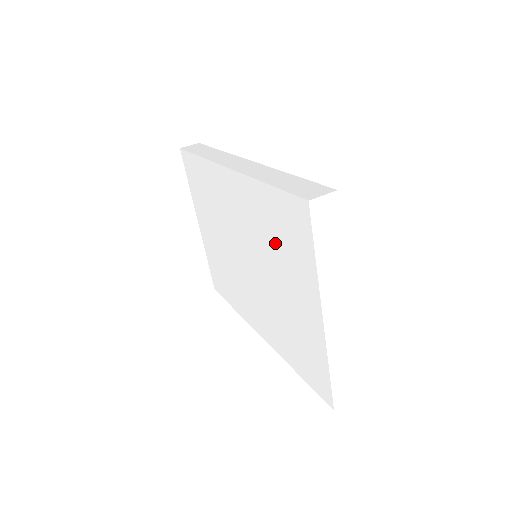
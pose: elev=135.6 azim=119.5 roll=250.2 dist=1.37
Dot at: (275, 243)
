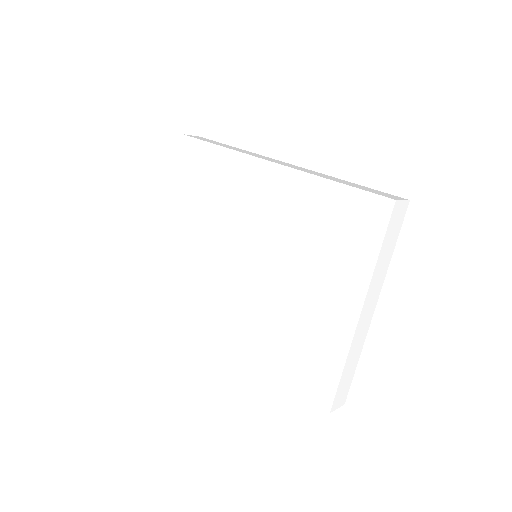
Dot at: (316, 239)
